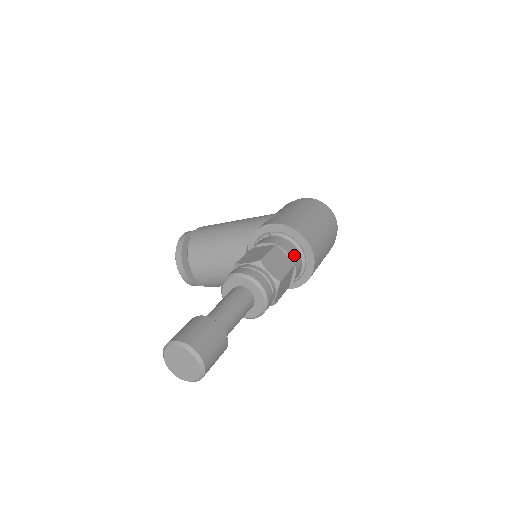
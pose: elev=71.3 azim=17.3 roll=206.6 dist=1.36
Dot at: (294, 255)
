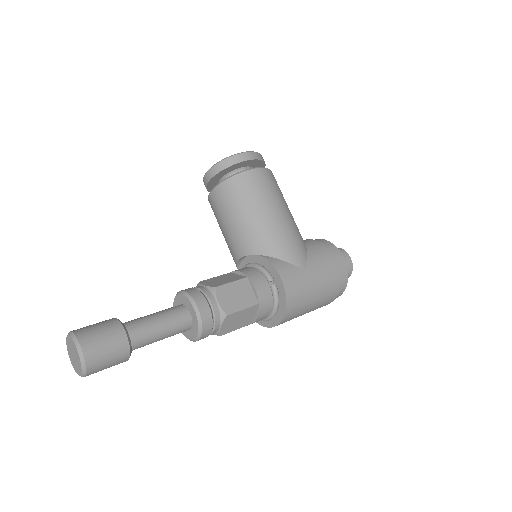
Dot at: (261, 318)
